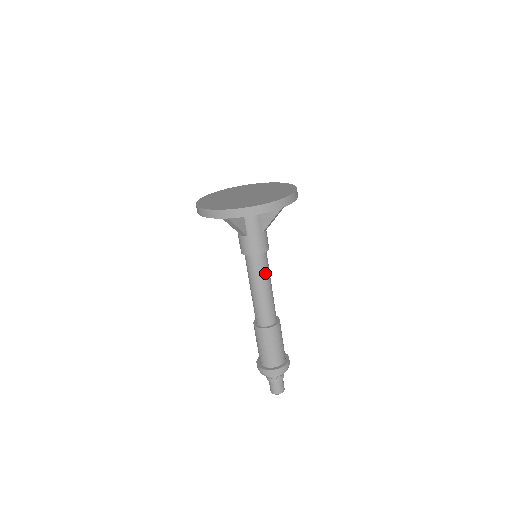
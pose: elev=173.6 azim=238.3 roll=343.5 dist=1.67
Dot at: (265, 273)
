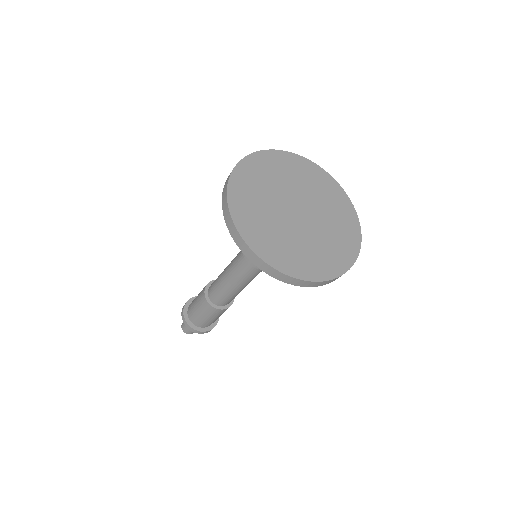
Dot at: (245, 277)
